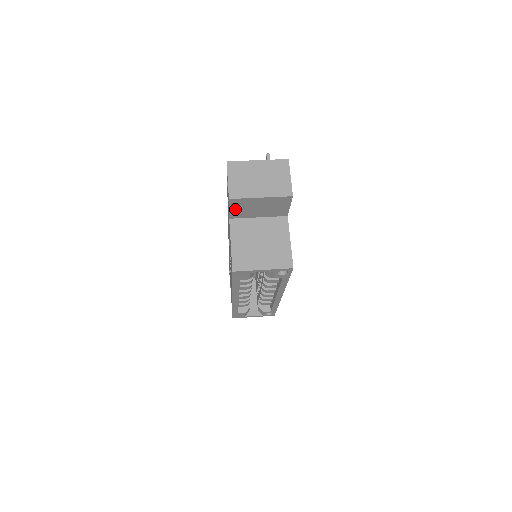
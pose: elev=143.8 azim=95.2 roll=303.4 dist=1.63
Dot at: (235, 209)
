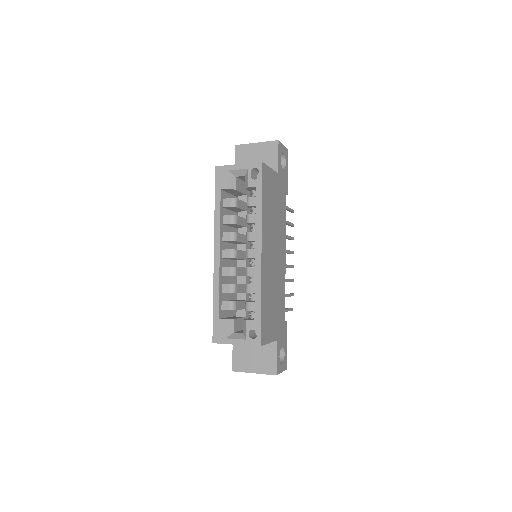
Dot at: (239, 161)
